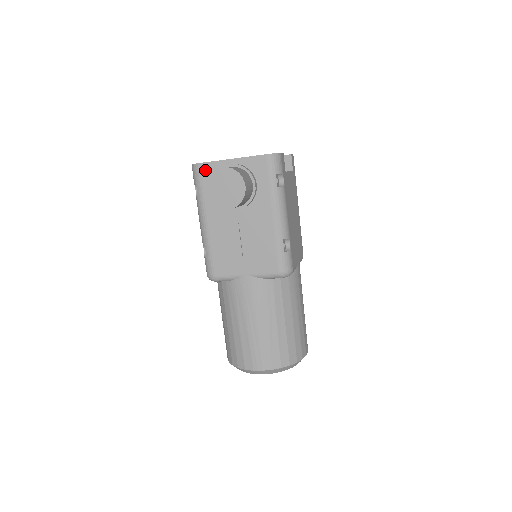
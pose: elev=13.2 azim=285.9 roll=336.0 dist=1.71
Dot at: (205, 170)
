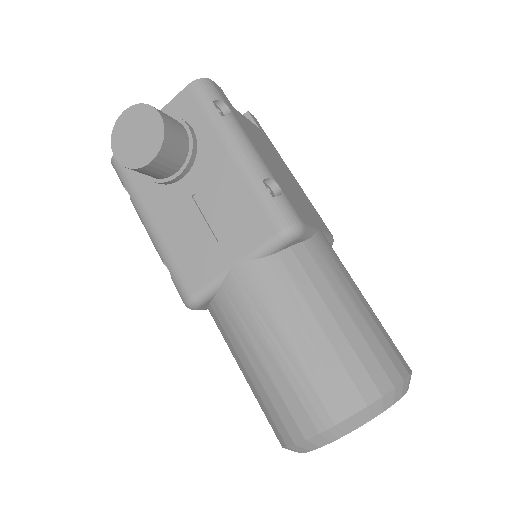
Dot at: occluded
